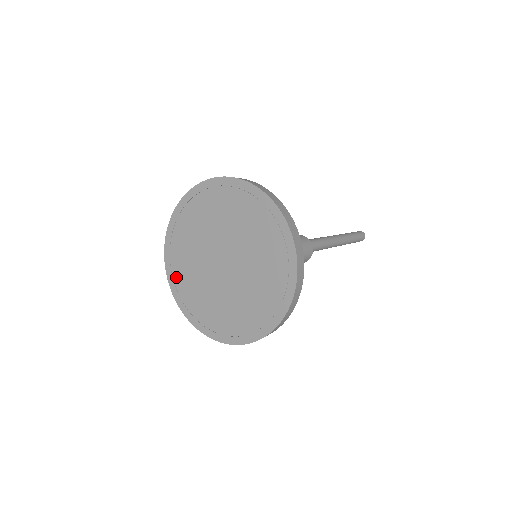
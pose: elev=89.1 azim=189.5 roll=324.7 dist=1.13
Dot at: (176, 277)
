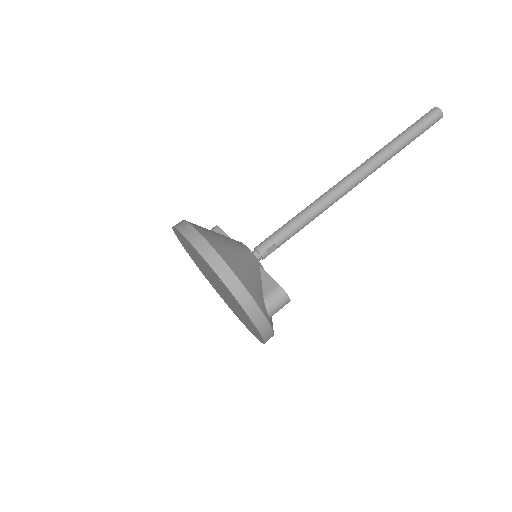
Dot at: (192, 258)
